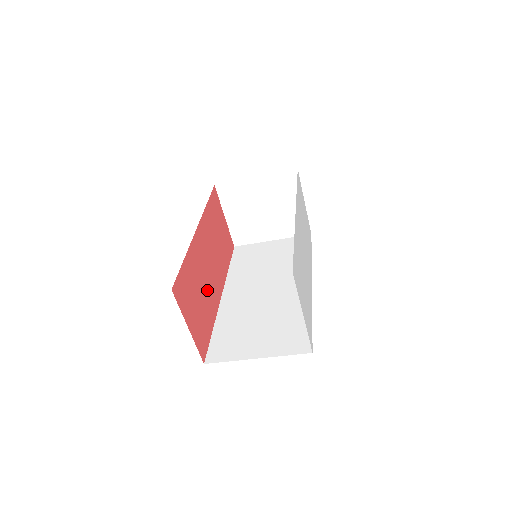
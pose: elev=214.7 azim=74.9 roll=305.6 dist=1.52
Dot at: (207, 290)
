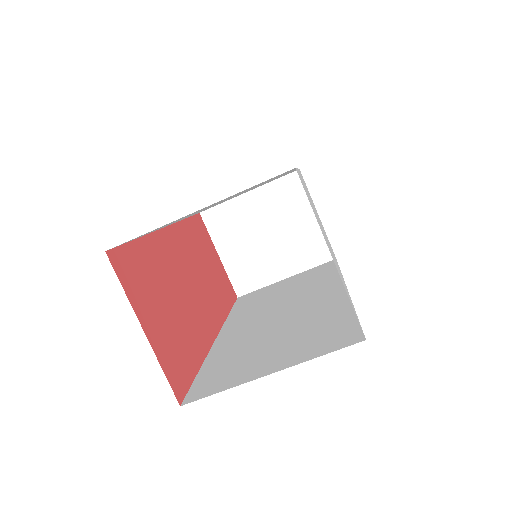
Dot at: (187, 309)
